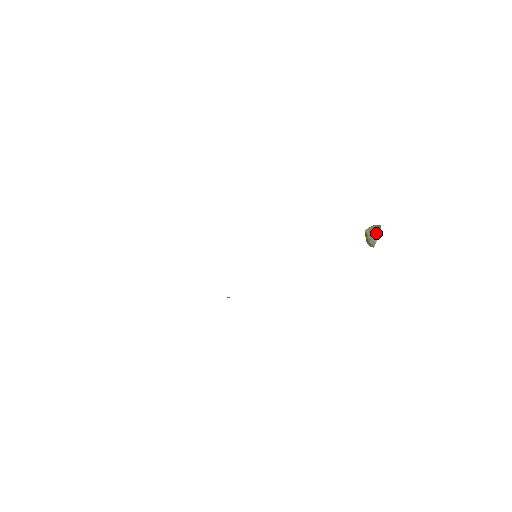
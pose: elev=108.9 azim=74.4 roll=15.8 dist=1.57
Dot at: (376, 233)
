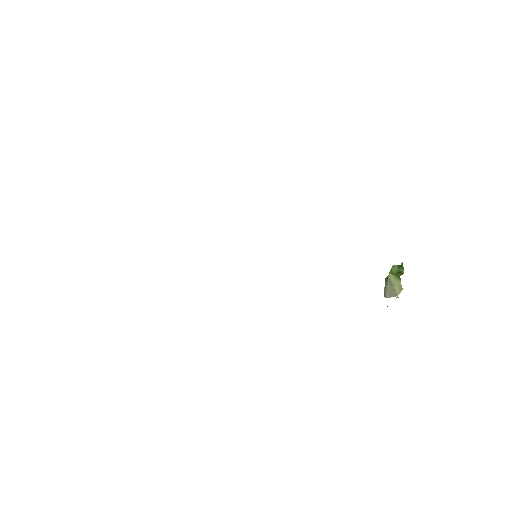
Dot at: (392, 292)
